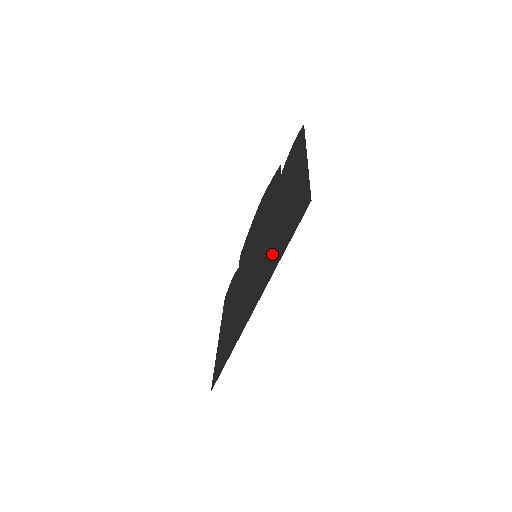
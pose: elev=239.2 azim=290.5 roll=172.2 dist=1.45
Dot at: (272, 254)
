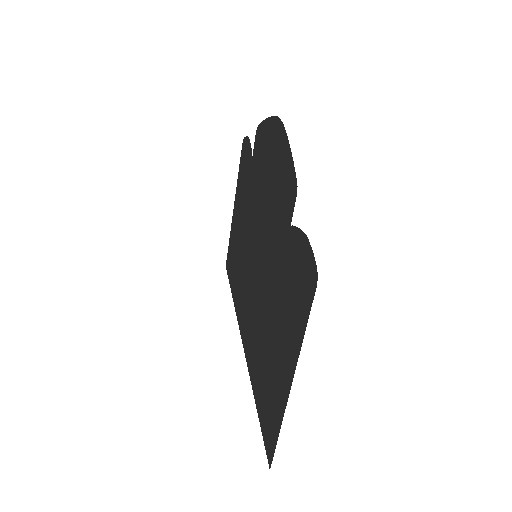
Dot at: (255, 353)
